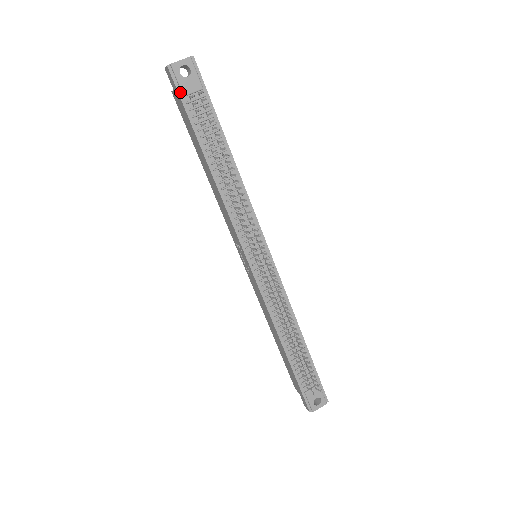
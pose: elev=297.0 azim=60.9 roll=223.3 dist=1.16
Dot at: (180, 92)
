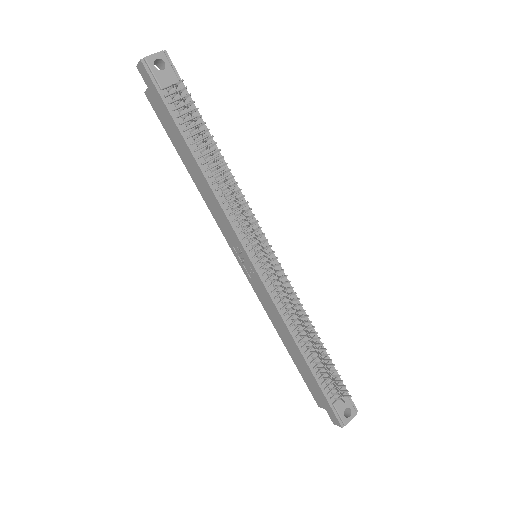
Dot at: (157, 86)
